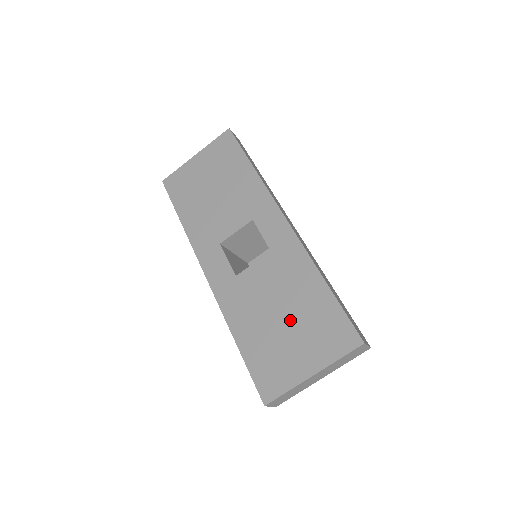
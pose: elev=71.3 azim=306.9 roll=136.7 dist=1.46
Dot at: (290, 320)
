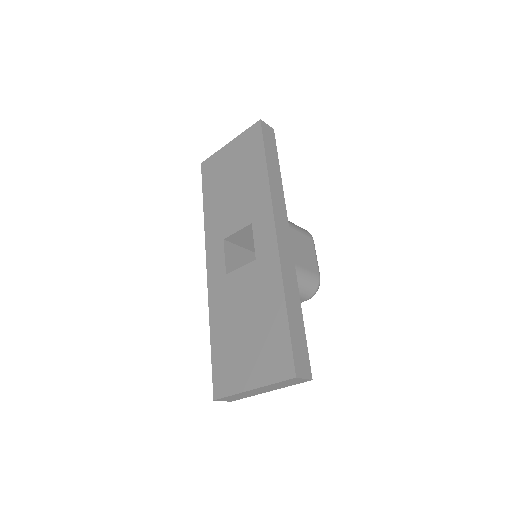
Dot at: (251, 332)
